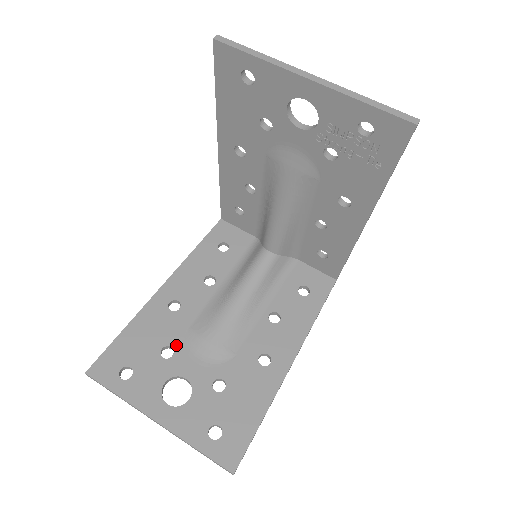
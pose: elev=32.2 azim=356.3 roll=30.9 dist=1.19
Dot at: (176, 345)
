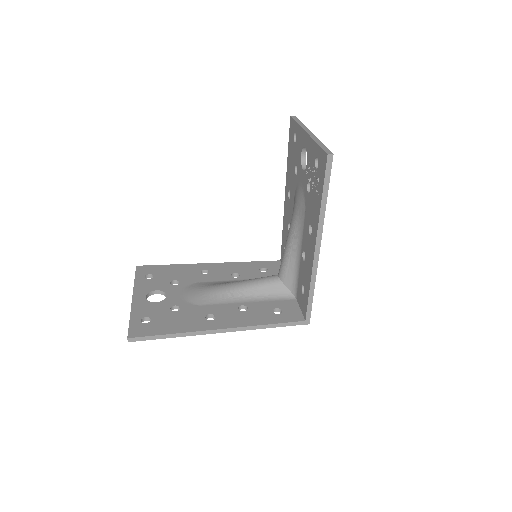
Dot at: (182, 283)
